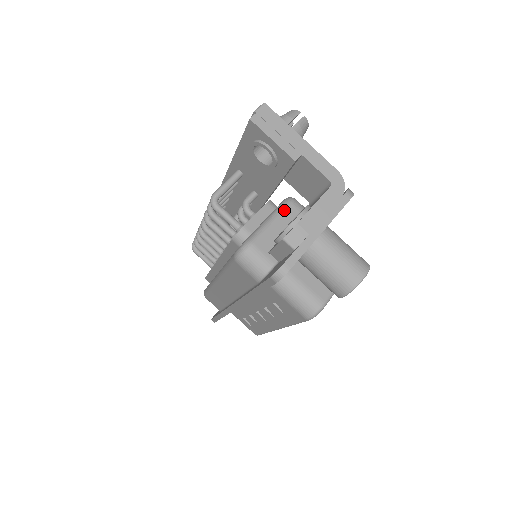
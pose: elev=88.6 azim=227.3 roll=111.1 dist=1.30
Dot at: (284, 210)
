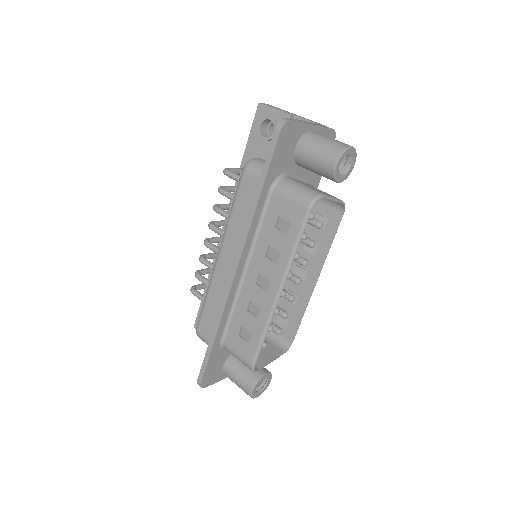
Dot at: occluded
